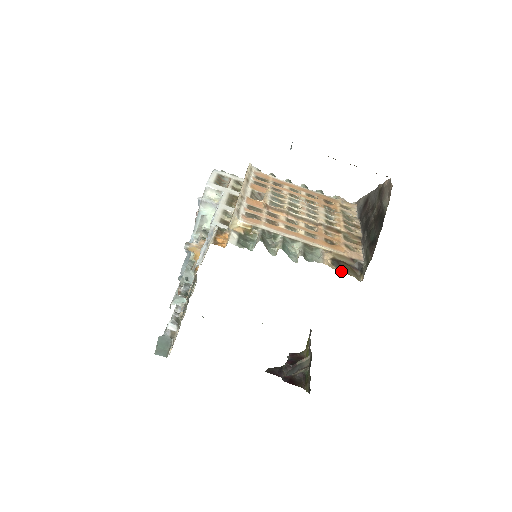
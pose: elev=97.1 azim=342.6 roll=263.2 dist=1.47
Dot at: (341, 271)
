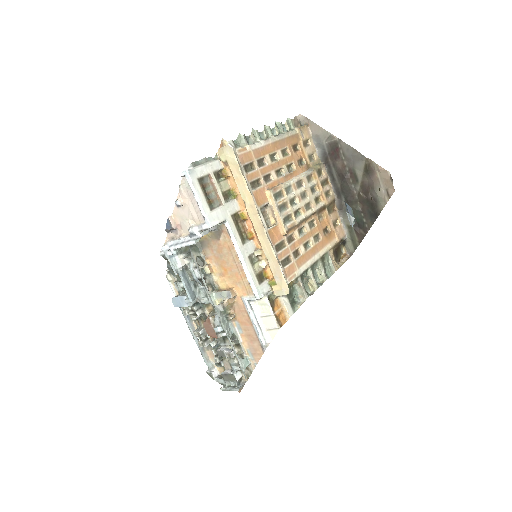
Dot at: (339, 261)
